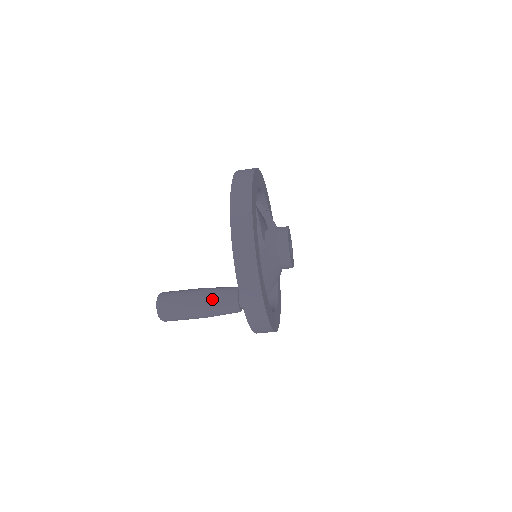
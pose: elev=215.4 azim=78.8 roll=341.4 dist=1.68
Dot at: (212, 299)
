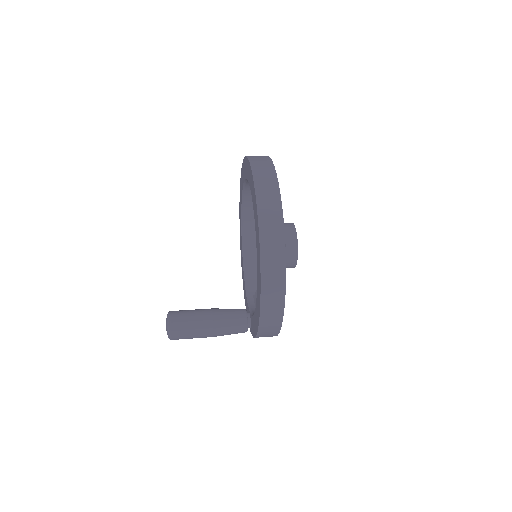
Dot at: (224, 334)
